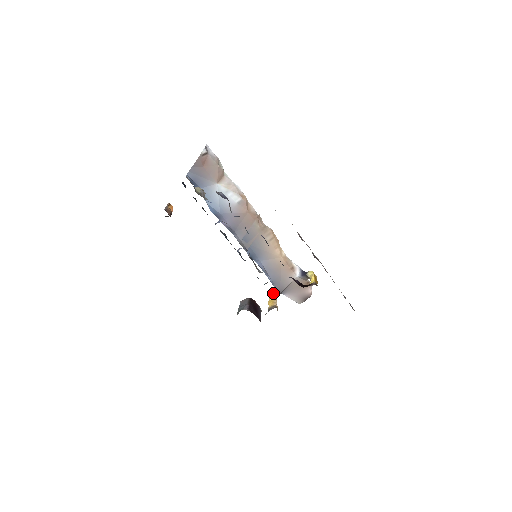
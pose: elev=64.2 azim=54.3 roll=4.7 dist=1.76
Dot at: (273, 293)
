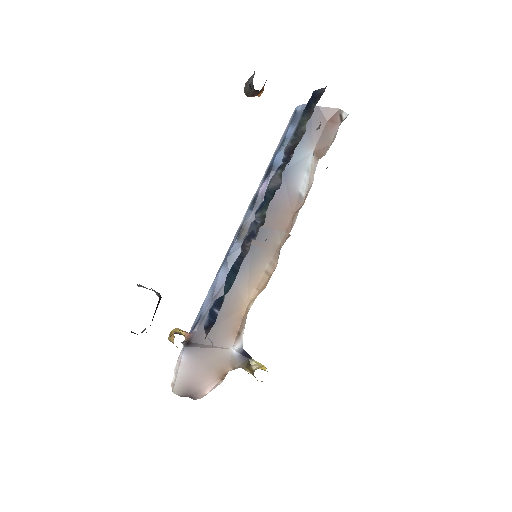
Dot at: occluded
